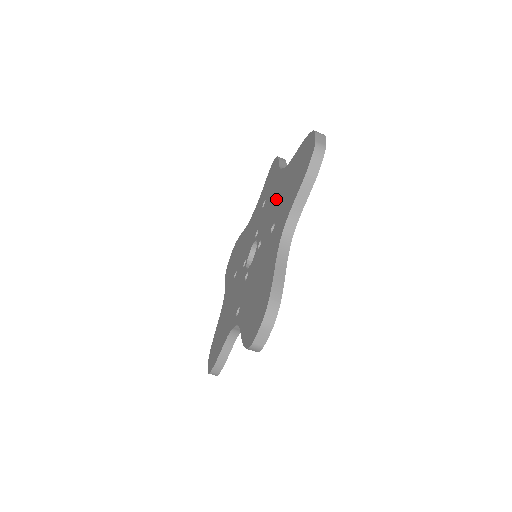
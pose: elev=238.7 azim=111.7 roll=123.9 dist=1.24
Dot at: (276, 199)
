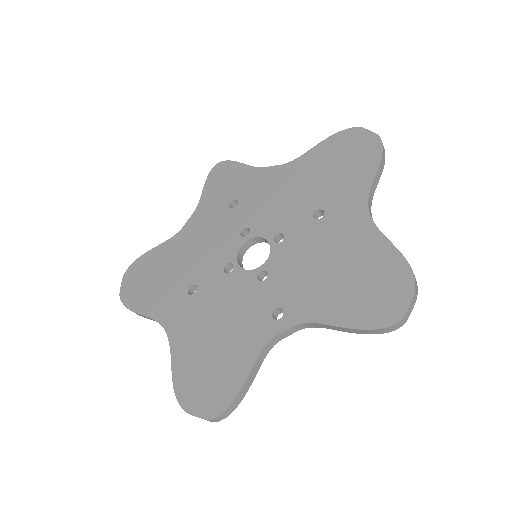
Dot at: (292, 191)
